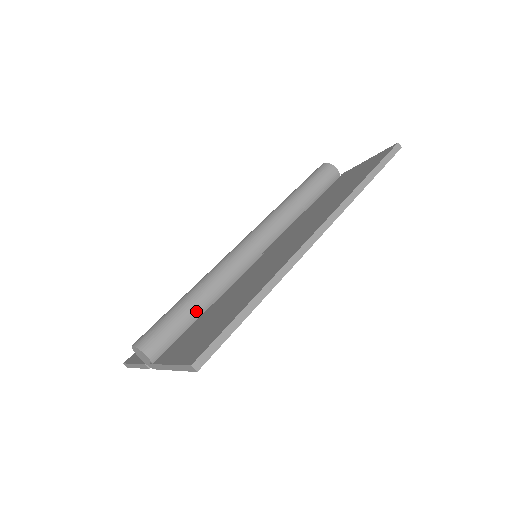
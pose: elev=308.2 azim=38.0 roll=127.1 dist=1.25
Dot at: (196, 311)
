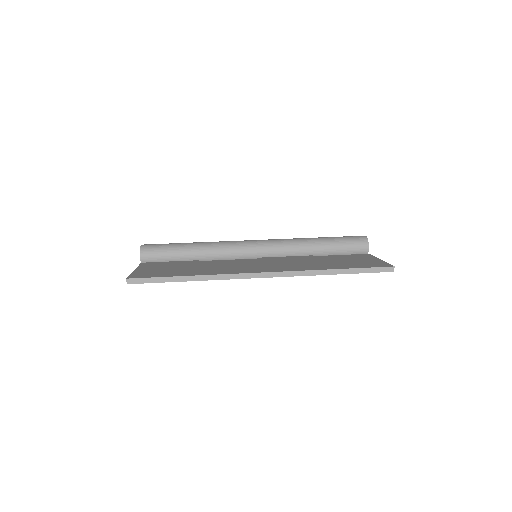
Dot at: (186, 256)
